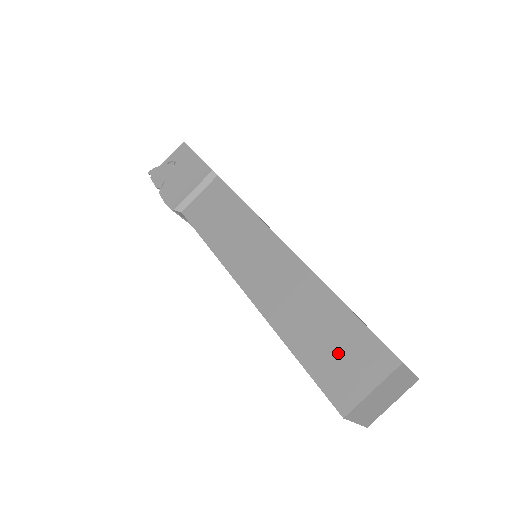
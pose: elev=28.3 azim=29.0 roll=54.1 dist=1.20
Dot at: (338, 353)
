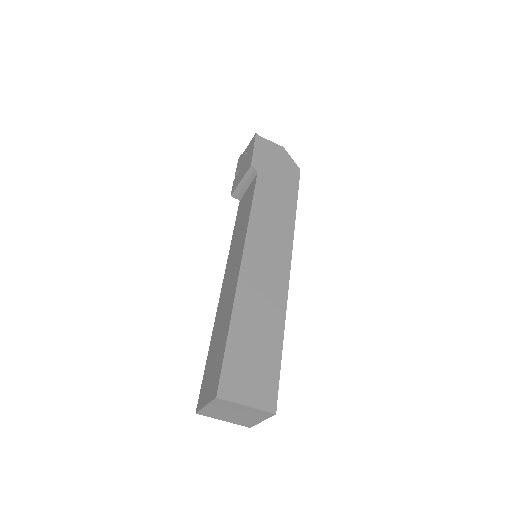
Dot at: (212, 367)
